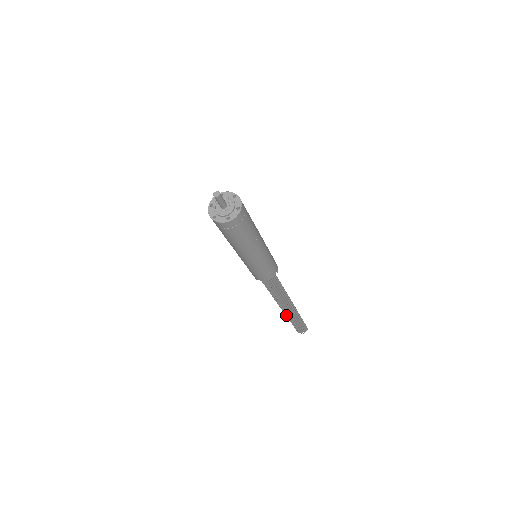
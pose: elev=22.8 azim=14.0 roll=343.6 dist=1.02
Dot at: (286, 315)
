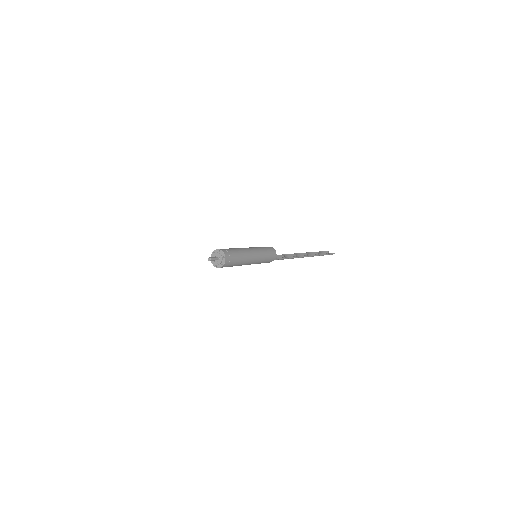
Dot at: (305, 253)
